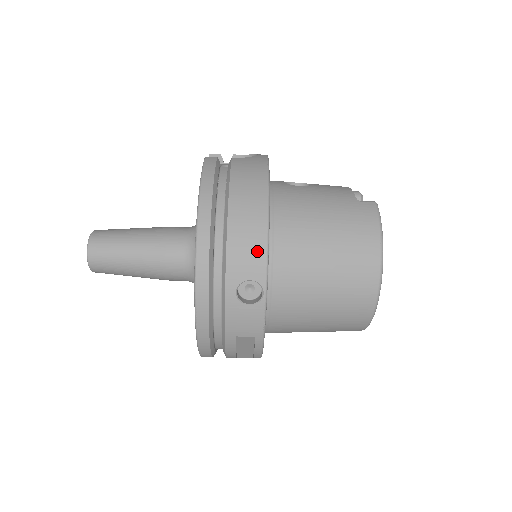
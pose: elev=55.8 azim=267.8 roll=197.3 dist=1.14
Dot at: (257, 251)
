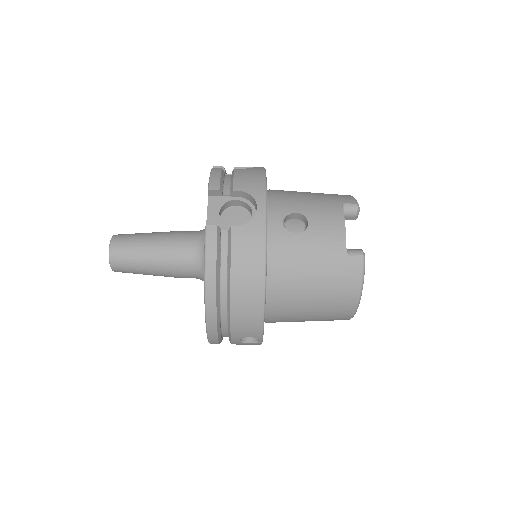
Dot at: (255, 325)
